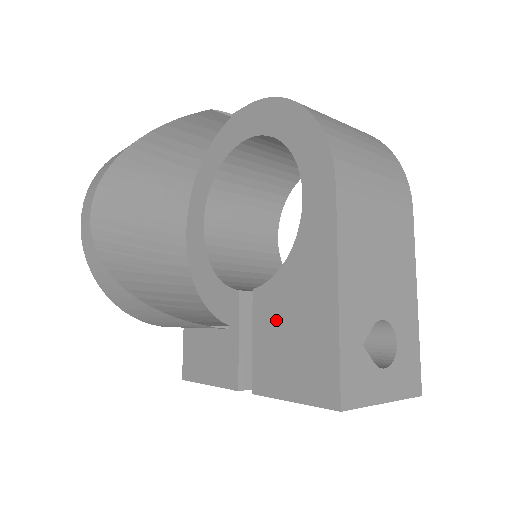
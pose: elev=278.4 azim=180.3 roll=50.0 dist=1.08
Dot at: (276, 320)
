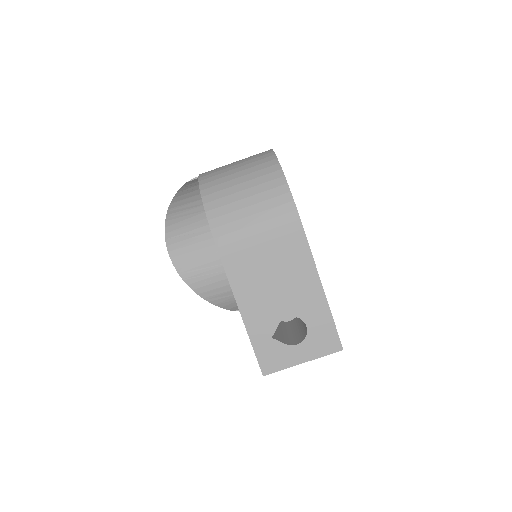
Dot at: occluded
